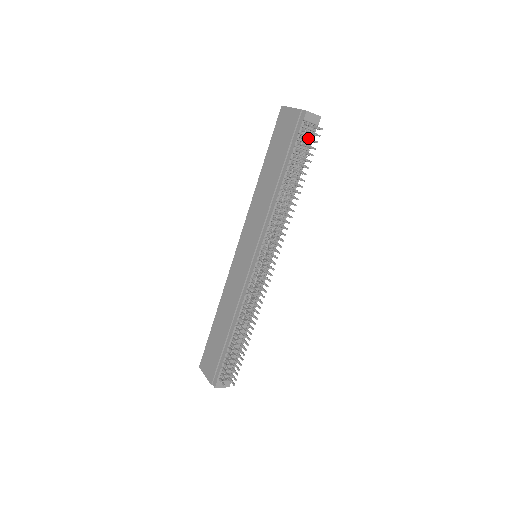
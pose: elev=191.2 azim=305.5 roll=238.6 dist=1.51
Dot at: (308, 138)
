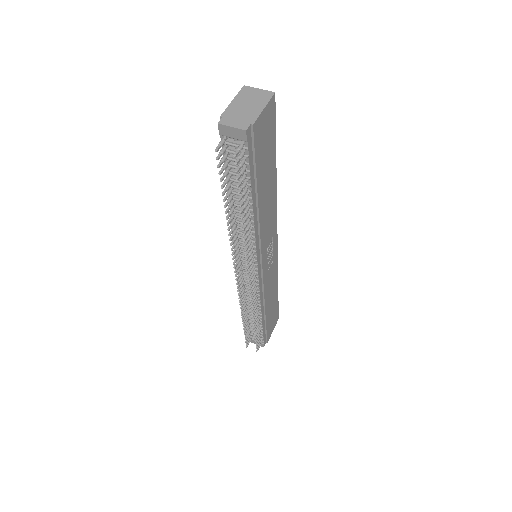
Dot at: (244, 155)
